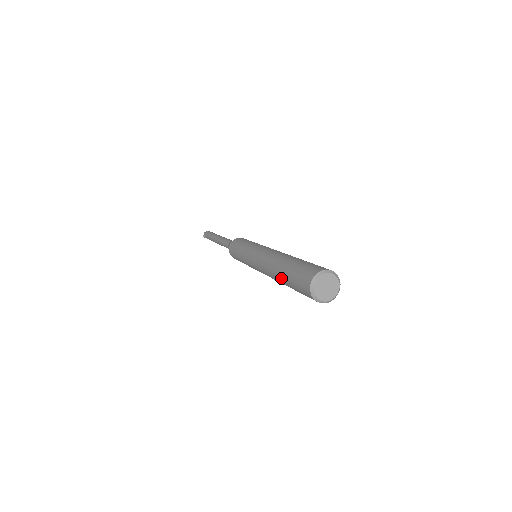
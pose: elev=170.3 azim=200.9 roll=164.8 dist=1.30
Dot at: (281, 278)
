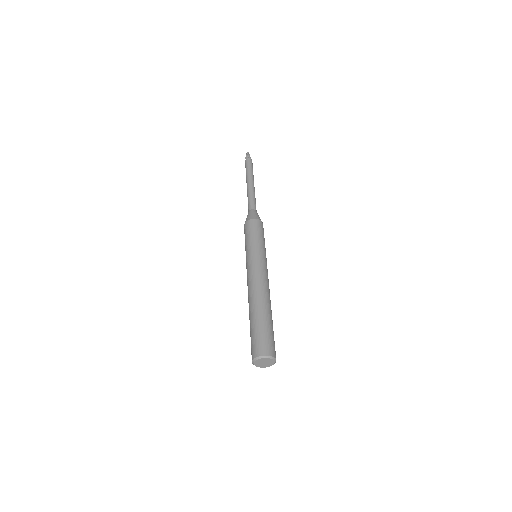
Dot at: occluded
